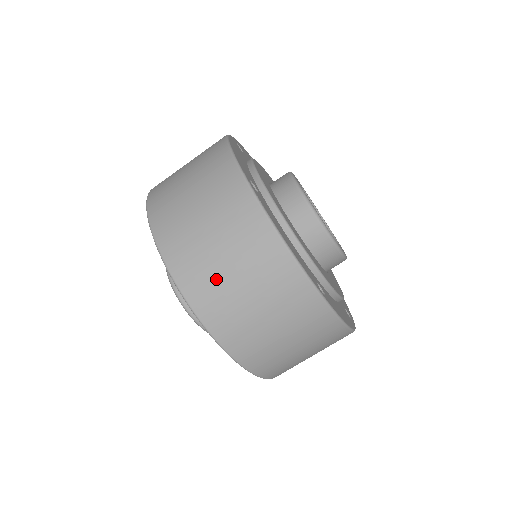
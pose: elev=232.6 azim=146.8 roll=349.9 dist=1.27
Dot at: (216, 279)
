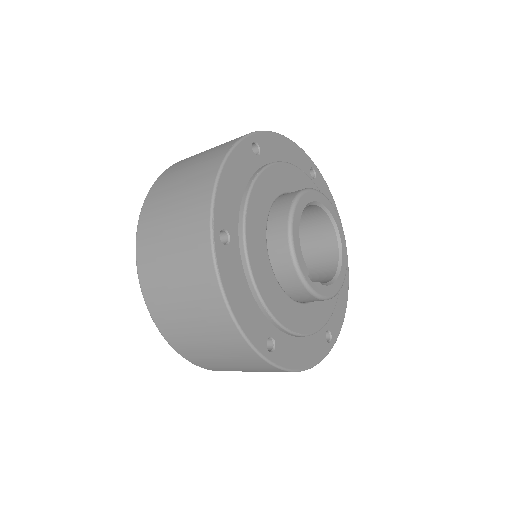
Dot at: (173, 312)
